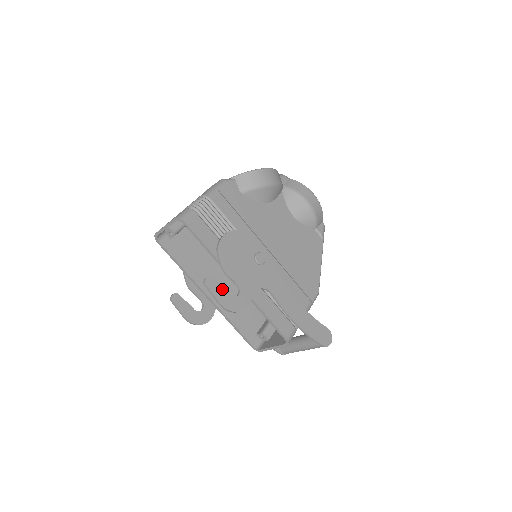
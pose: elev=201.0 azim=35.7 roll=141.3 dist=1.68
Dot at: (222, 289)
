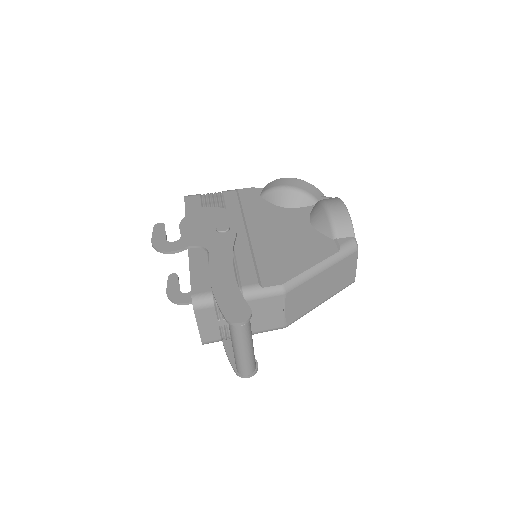
Dot at: (164, 233)
